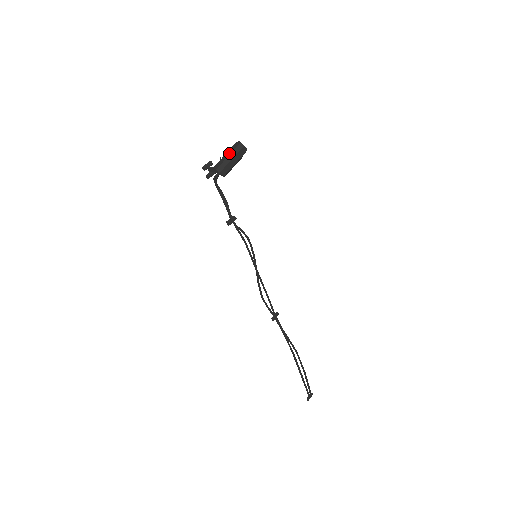
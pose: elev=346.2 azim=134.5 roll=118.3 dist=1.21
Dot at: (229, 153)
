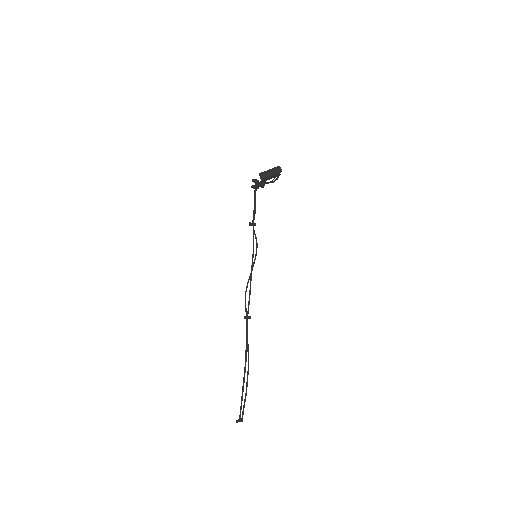
Dot at: (271, 169)
